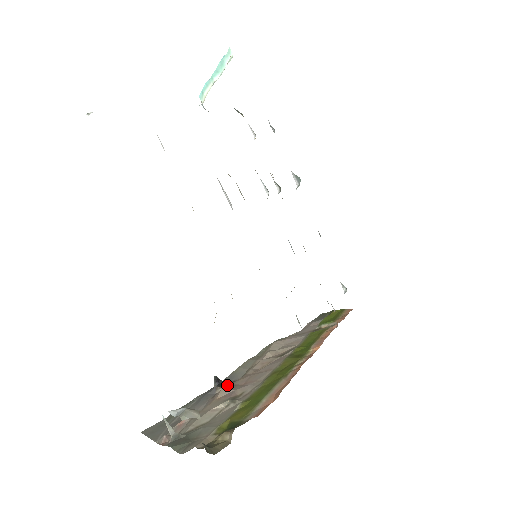
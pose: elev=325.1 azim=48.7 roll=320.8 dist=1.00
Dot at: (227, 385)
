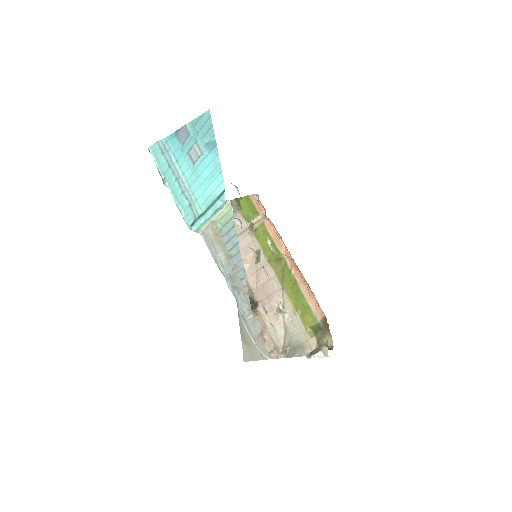
Dot at: (255, 304)
